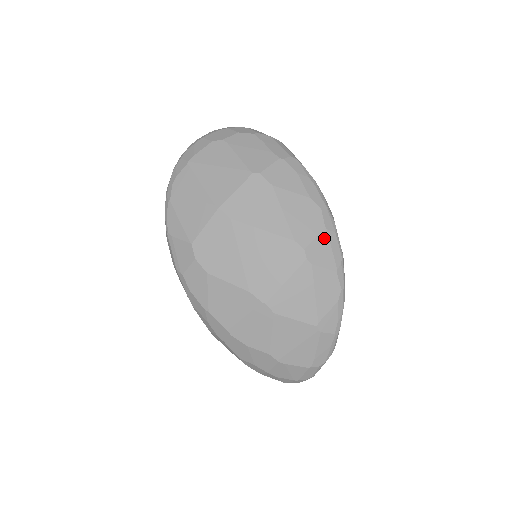
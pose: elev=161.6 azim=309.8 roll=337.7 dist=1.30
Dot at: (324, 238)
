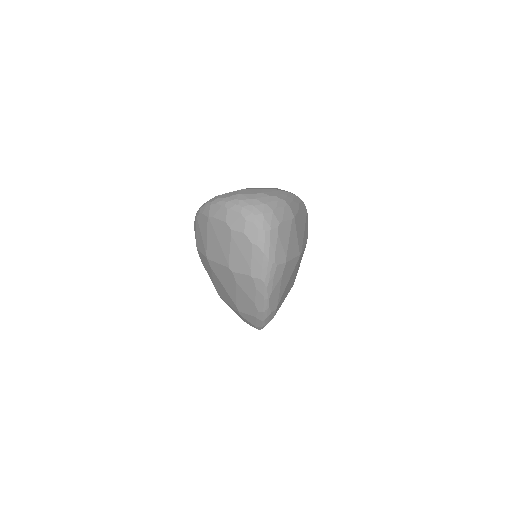
Dot at: (253, 318)
